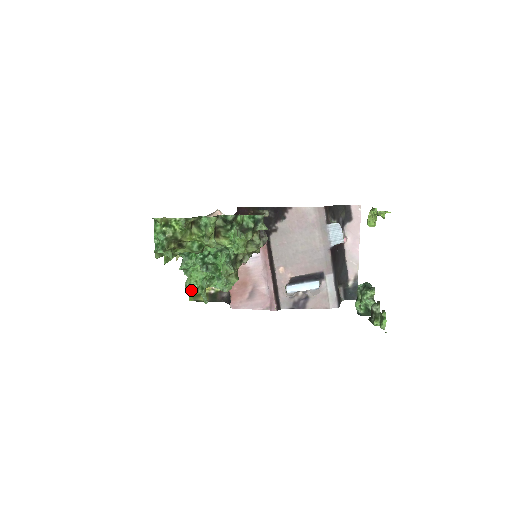
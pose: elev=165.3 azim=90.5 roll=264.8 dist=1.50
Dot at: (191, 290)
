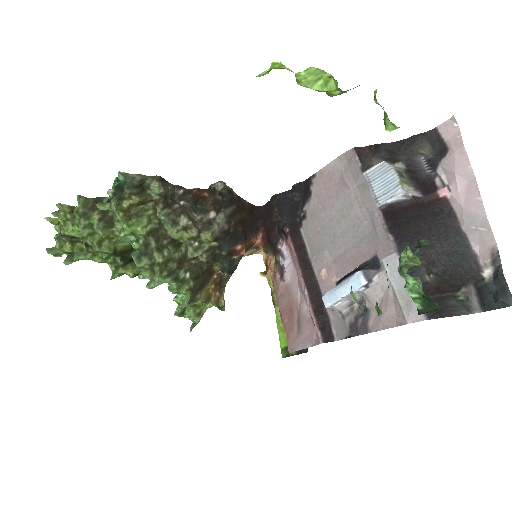
Dot at: (281, 342)
